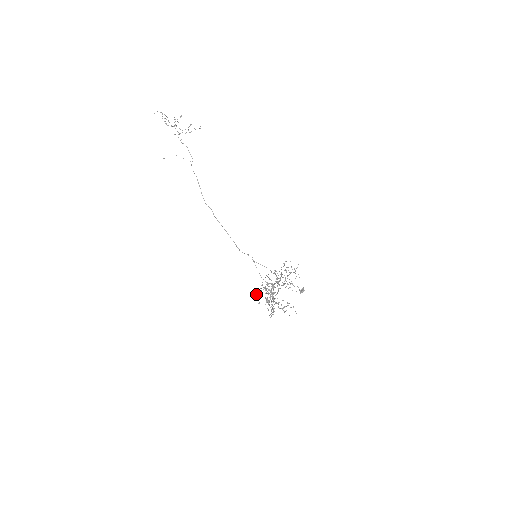
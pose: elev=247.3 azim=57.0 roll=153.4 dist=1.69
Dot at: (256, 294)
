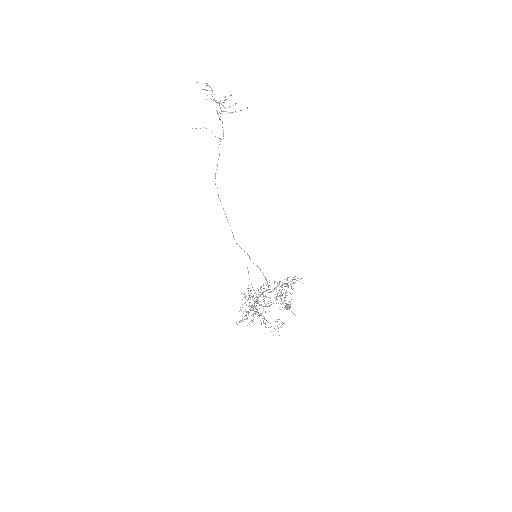
Dot at: occluded
